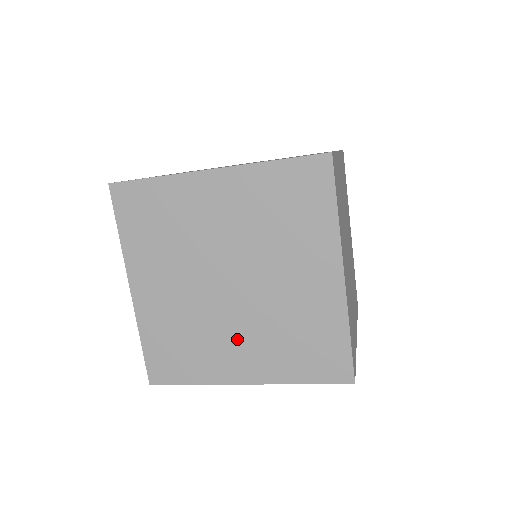
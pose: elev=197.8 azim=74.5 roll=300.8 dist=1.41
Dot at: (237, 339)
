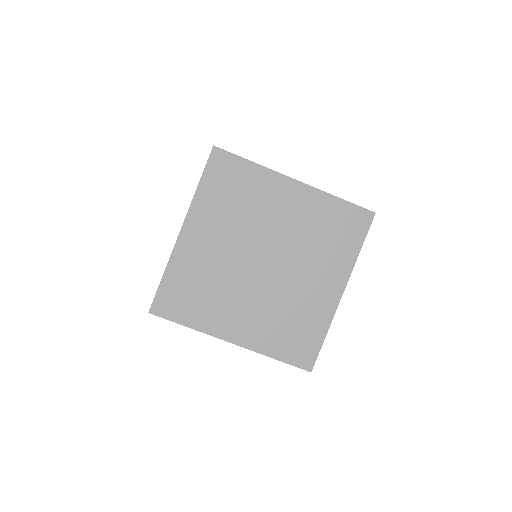
Dot at: occluded
